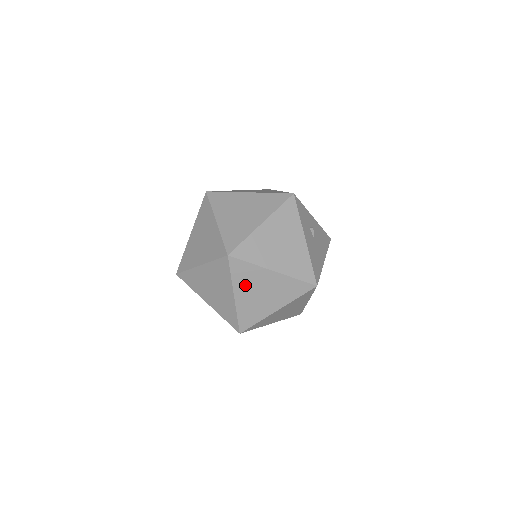
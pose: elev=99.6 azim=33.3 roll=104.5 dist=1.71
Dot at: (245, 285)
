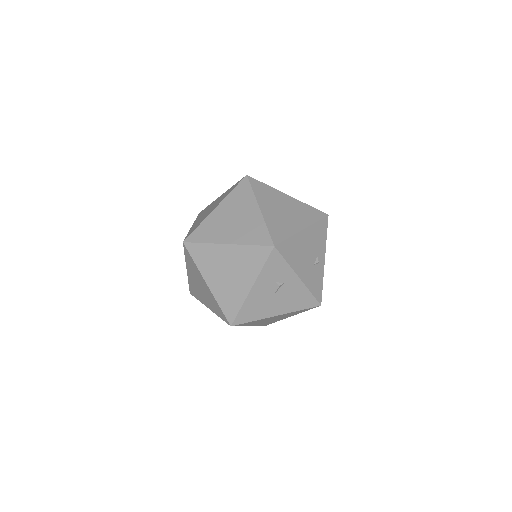
Dot at: (192, 271)
